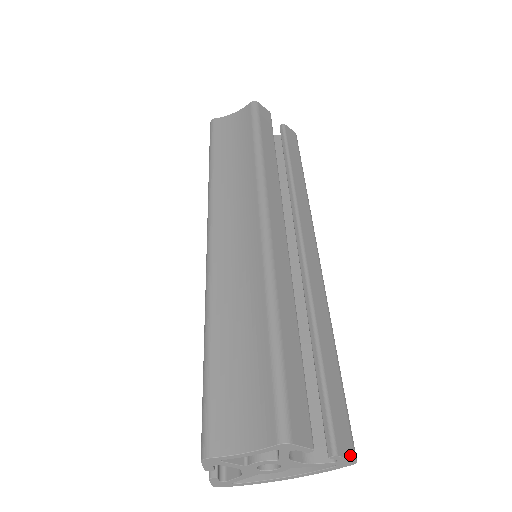
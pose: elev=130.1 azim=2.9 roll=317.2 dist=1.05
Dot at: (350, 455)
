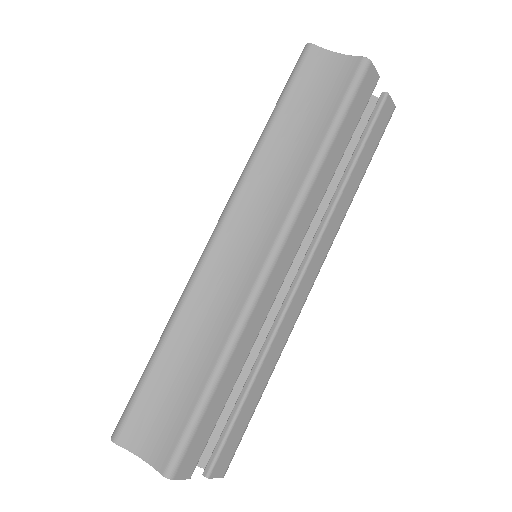
Dot at: (220, 475)
